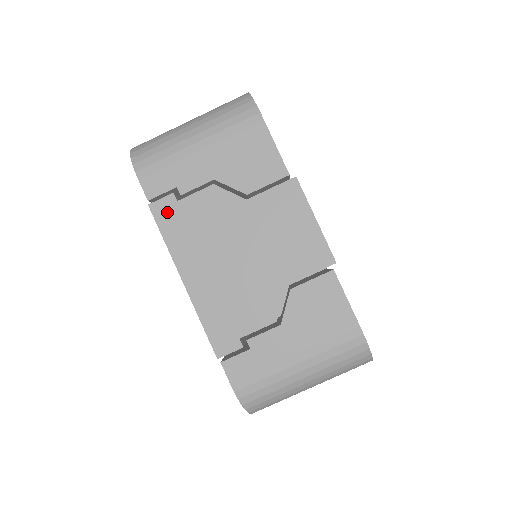
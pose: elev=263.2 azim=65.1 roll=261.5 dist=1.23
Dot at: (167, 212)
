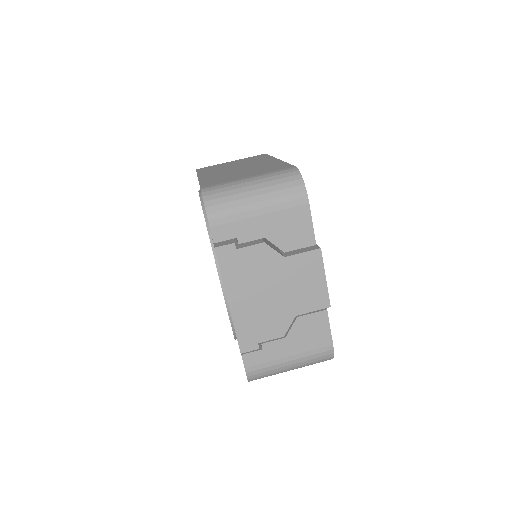
Dot at: (227, 255)
